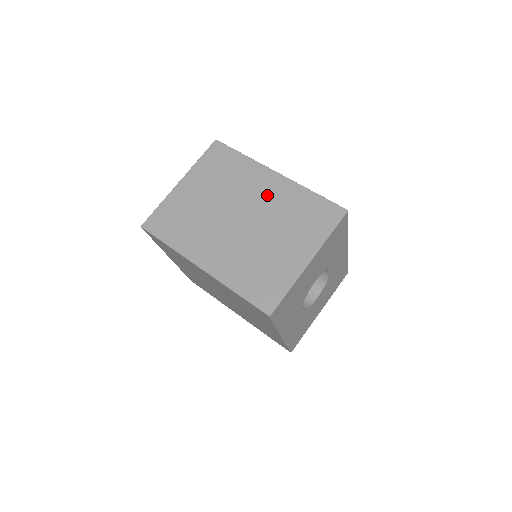
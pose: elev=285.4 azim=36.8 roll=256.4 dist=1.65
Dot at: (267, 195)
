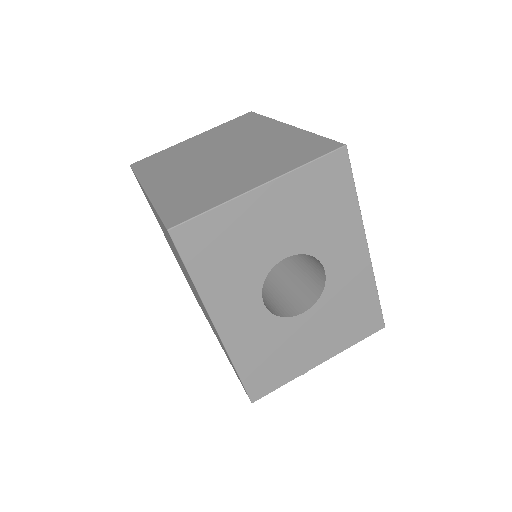
Dot at: (263, 139)
